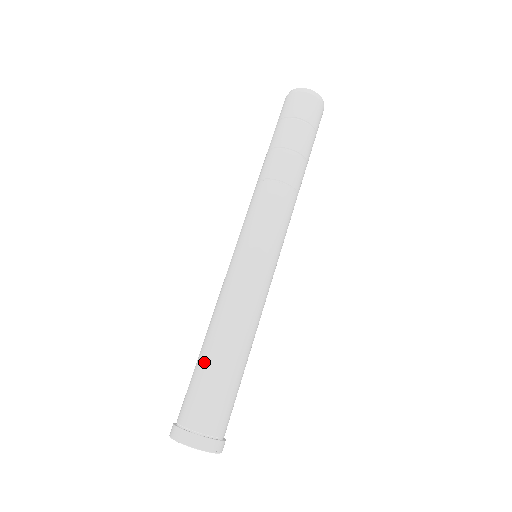
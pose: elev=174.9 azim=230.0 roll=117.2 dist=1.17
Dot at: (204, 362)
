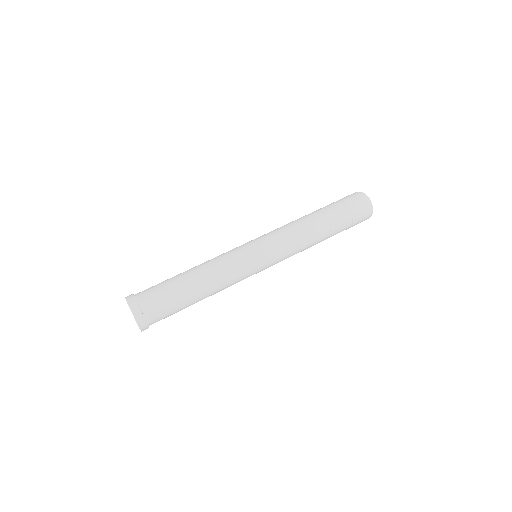
Dot at: (176, 277)
